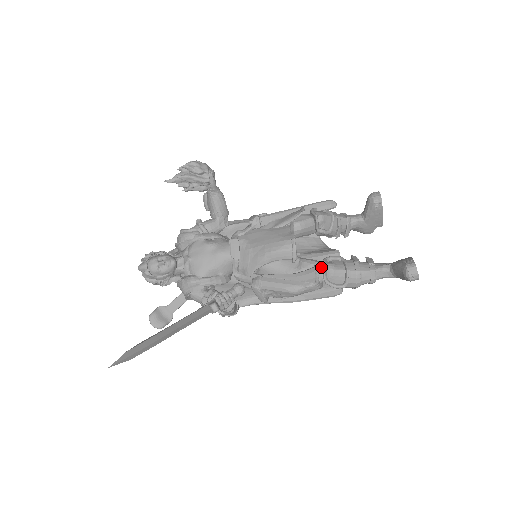
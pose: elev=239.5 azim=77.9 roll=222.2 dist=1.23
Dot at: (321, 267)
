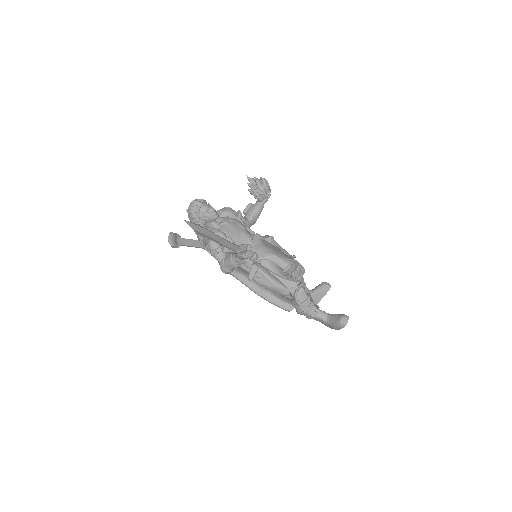
Dot at: (297, 285)
